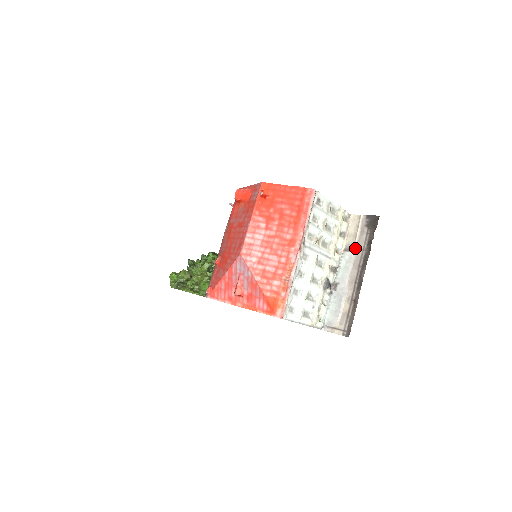
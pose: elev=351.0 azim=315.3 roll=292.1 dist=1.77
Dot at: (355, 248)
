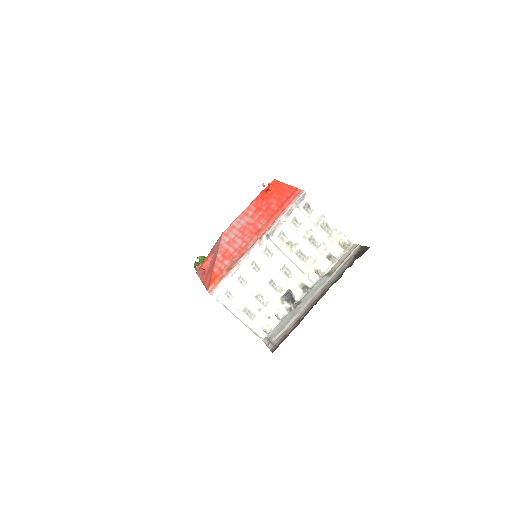
Dot at: (333, 273)
